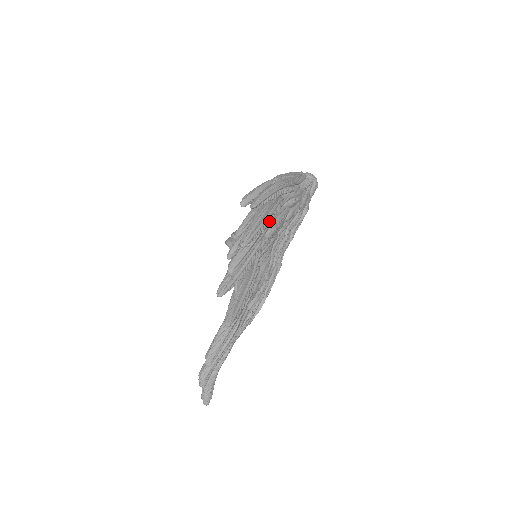
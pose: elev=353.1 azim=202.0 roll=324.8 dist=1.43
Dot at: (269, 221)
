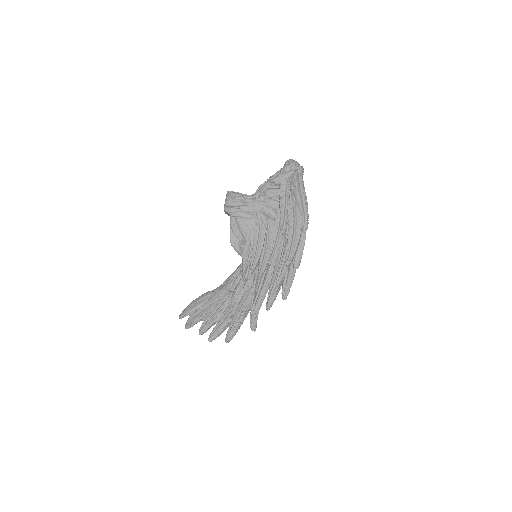
Dot at: occluded
